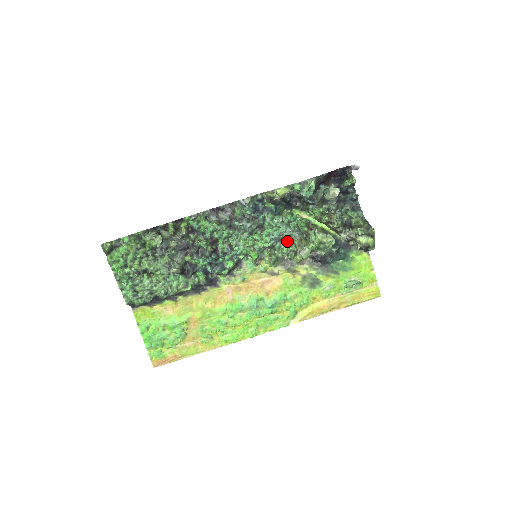
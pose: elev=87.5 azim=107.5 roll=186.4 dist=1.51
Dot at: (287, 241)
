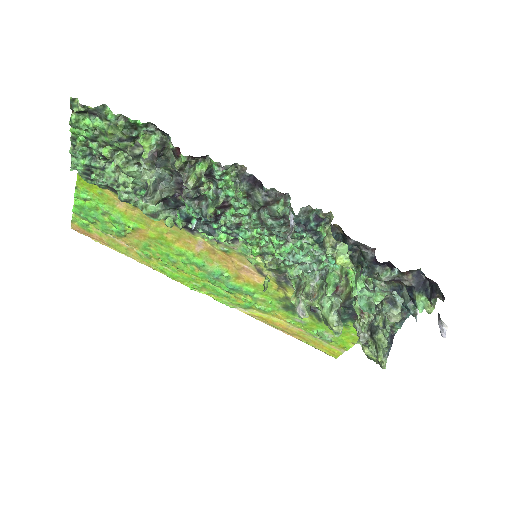
Dot at: (303, 270)
